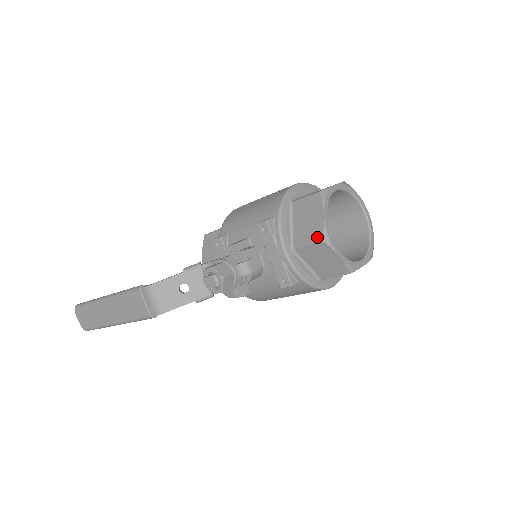
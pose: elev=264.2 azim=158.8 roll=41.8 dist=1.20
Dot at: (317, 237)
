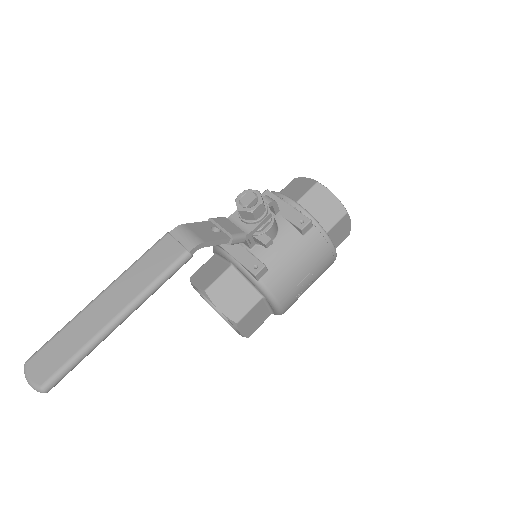
Dot at: (312, 184)
